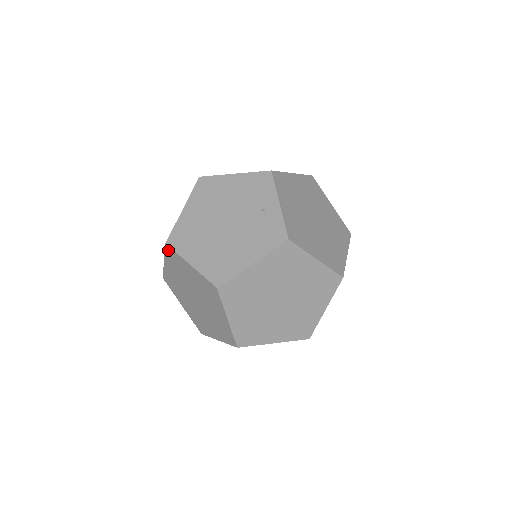
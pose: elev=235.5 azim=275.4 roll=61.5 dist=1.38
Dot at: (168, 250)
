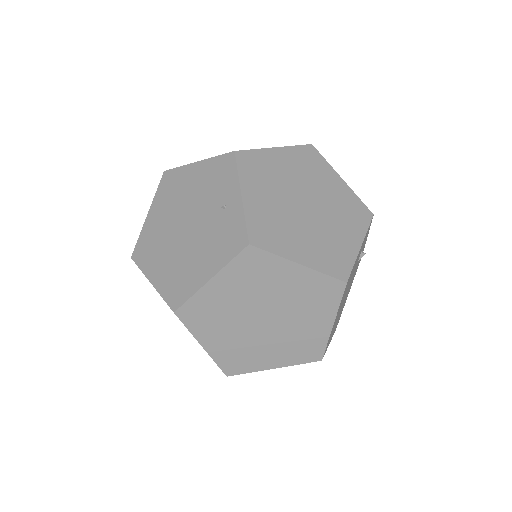
Dot at: occluded
